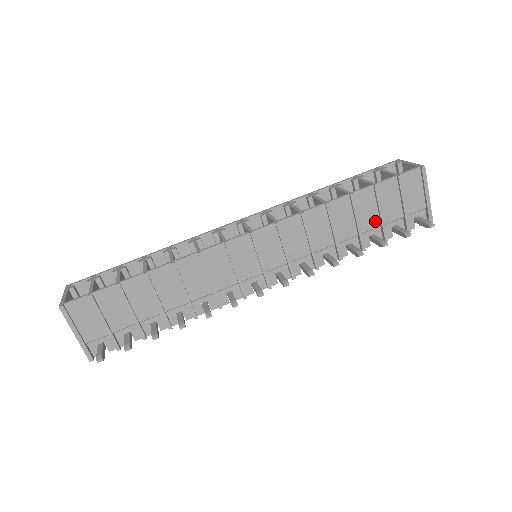
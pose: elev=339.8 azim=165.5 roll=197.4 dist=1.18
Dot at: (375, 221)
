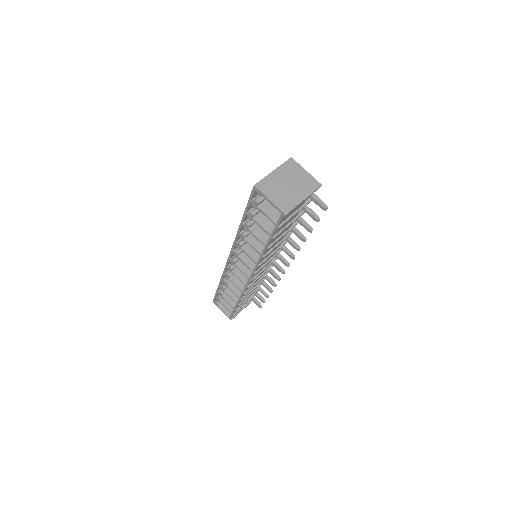
Dot at: occluded
